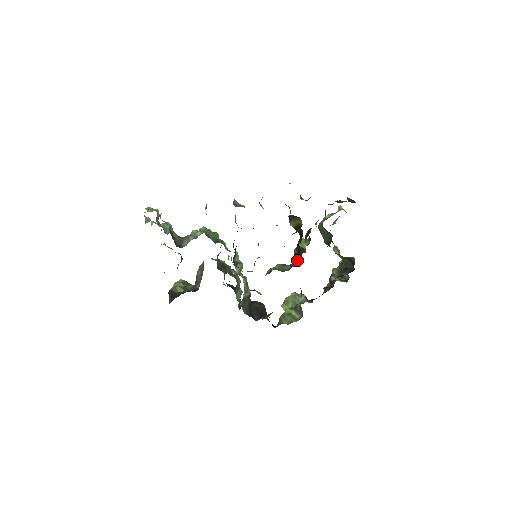
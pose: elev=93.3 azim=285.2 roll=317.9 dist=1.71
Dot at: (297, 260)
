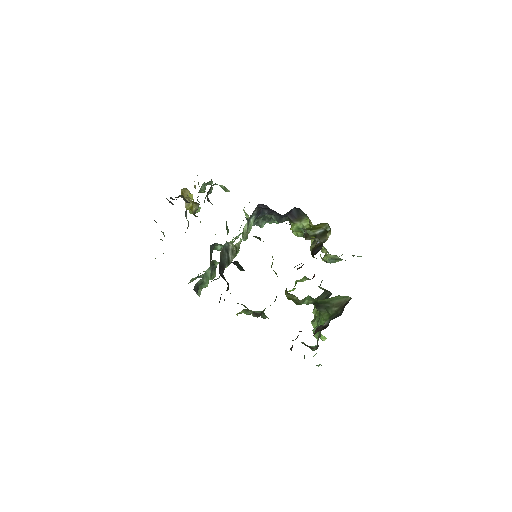
Dot at: occluded
